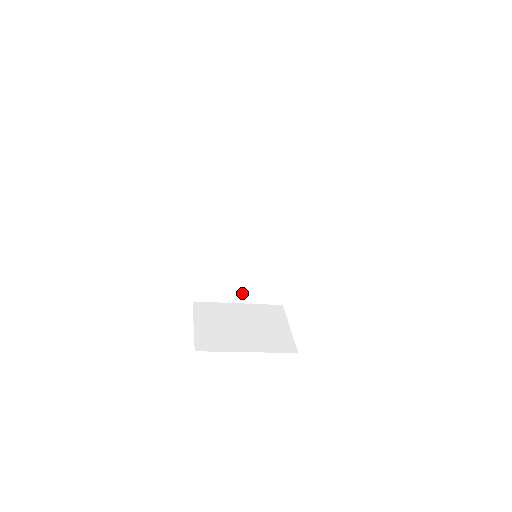
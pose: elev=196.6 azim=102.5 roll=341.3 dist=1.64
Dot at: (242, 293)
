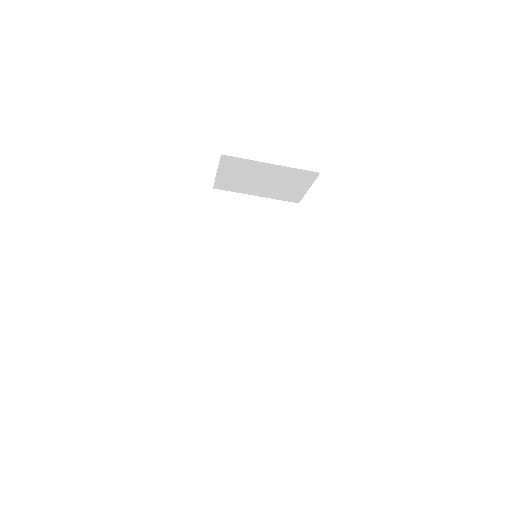
Dot at: (244, 331)
